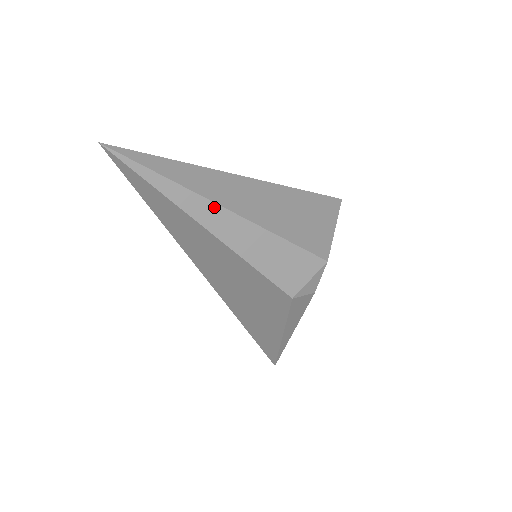
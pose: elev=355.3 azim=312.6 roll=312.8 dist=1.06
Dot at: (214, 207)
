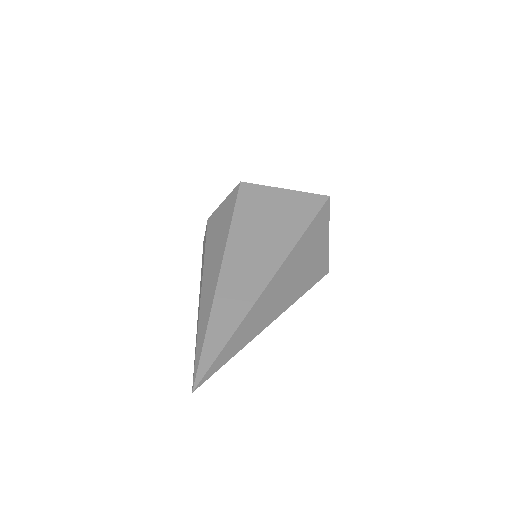
Dot at: occluded
